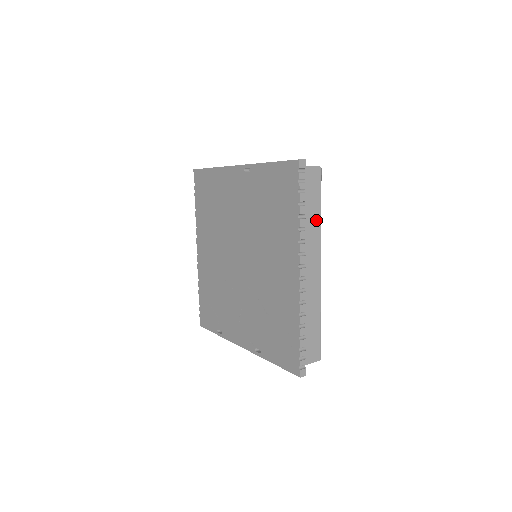
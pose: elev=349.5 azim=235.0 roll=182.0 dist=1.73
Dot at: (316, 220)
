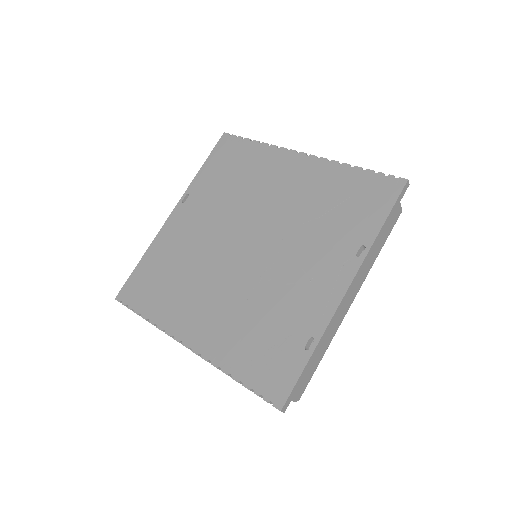
Dot at: occluded
